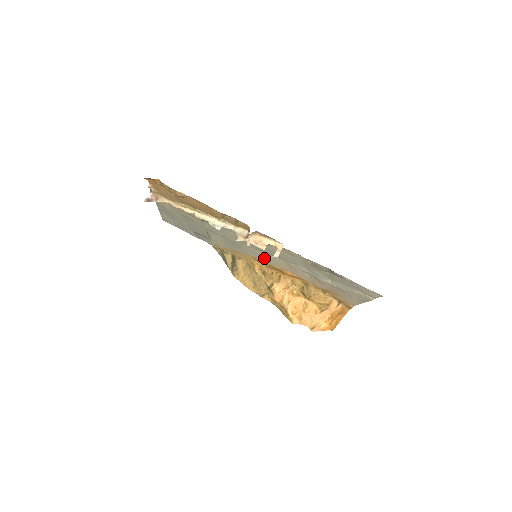
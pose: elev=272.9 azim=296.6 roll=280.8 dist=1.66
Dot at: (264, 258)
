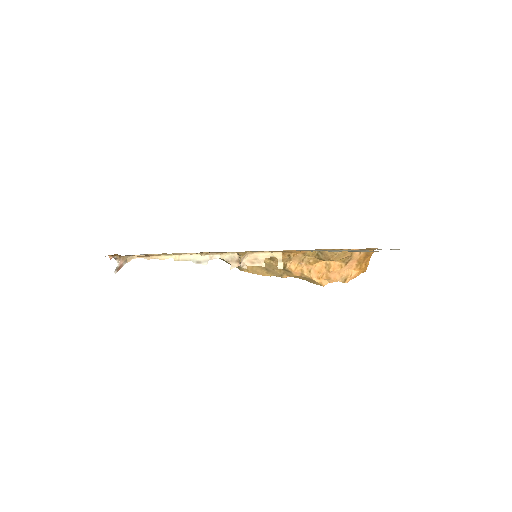
Dot at: occluded
